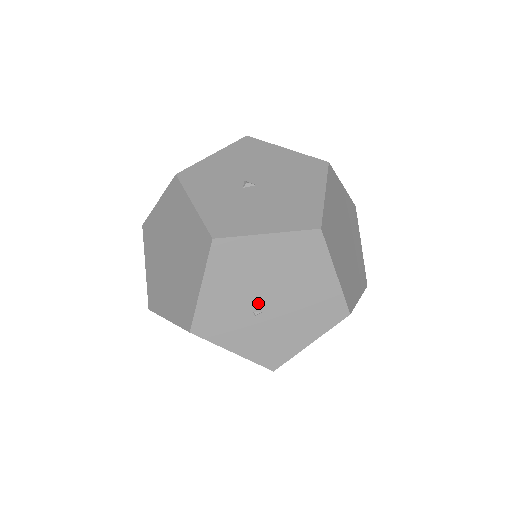
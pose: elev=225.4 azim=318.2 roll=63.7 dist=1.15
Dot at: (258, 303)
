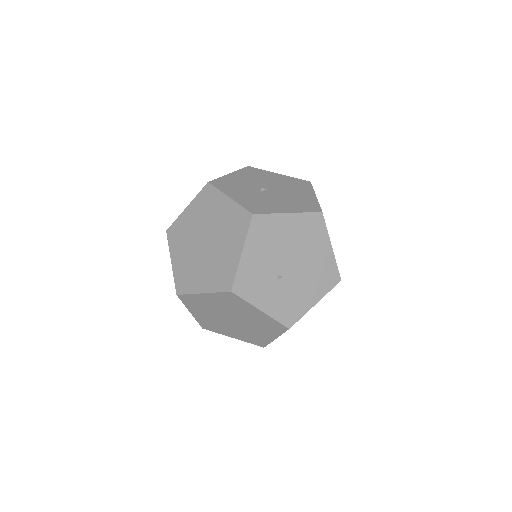
Dot at: (281, 268)
